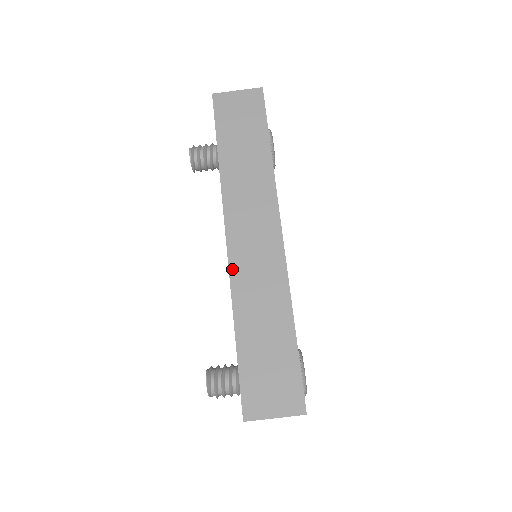
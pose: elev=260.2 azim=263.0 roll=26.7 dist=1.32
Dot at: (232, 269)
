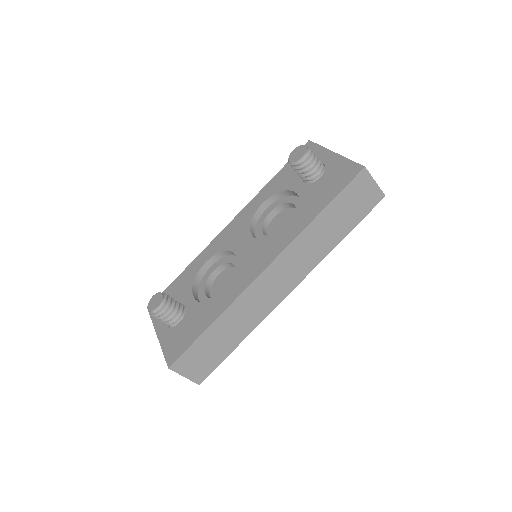
Dot at: (249, 289)
